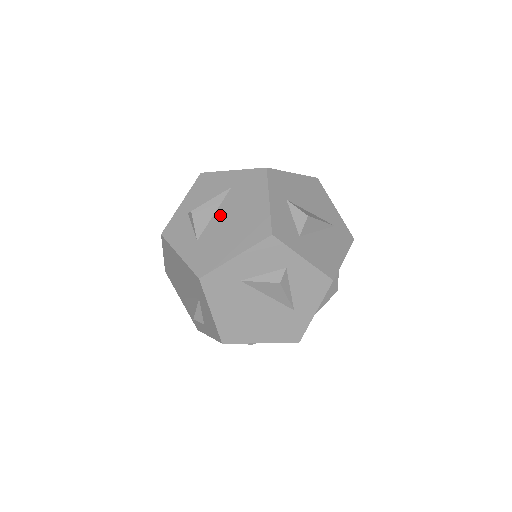
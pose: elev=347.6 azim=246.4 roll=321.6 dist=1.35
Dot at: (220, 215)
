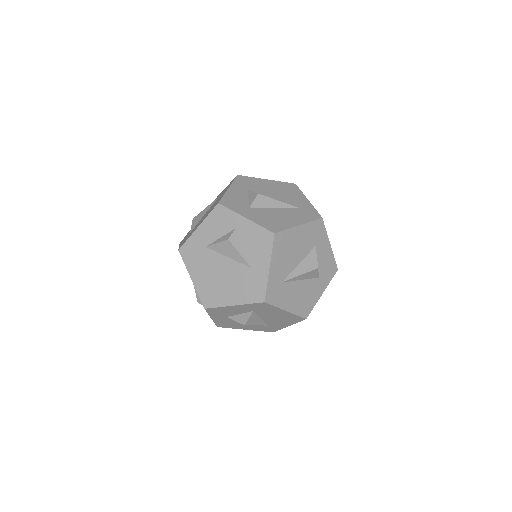
Dot at: occluded
